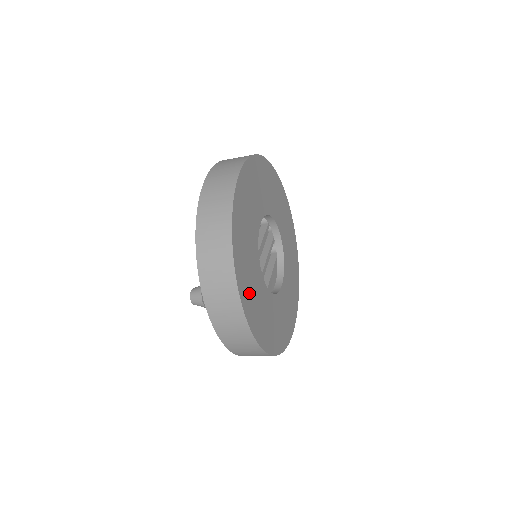
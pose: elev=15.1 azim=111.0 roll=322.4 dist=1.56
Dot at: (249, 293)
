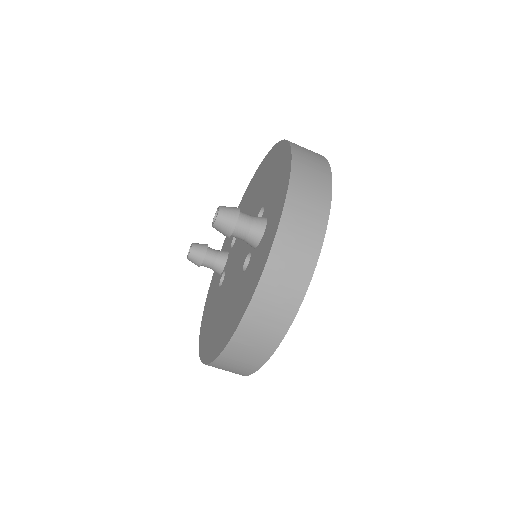
Dot at: occluded
